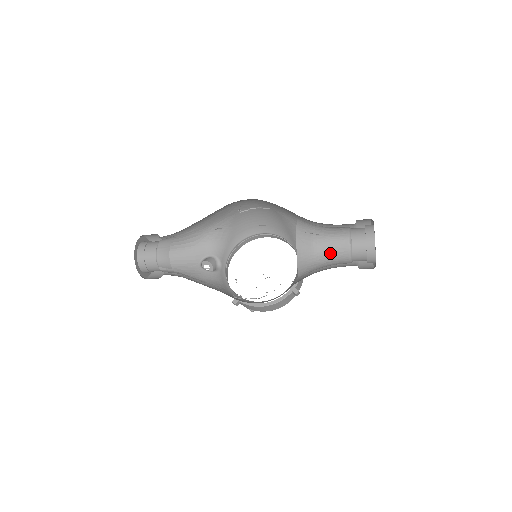
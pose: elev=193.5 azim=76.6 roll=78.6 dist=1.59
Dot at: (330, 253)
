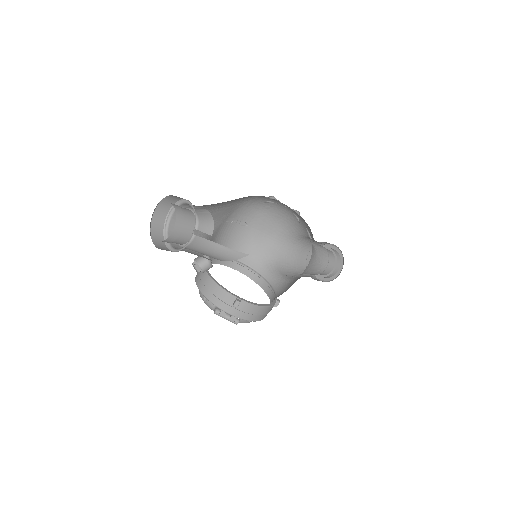
Dot at: (320, 255)
